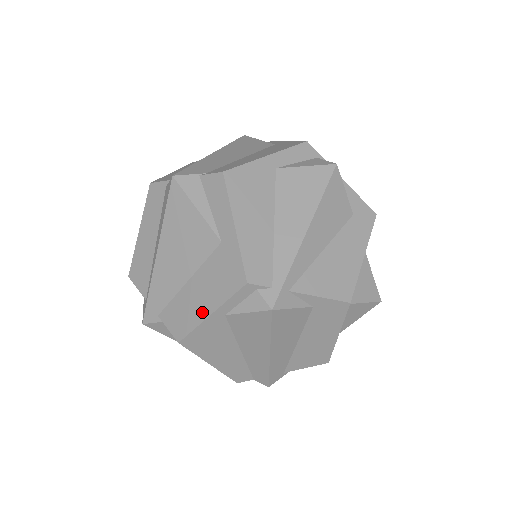
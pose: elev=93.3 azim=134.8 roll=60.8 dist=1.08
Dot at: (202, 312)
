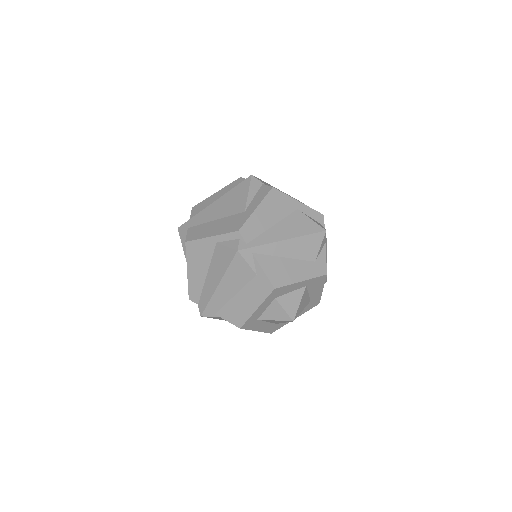
Dot at: (208, 234)
